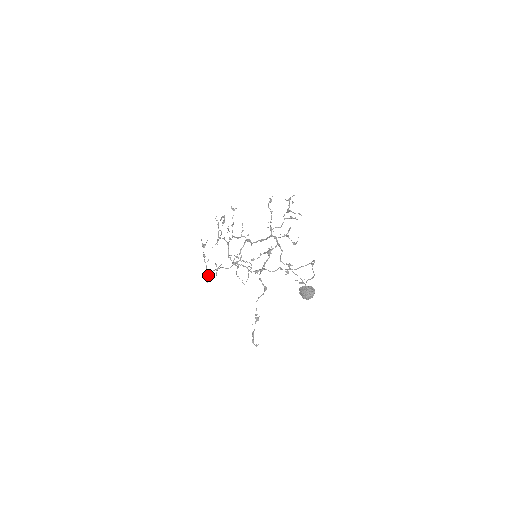
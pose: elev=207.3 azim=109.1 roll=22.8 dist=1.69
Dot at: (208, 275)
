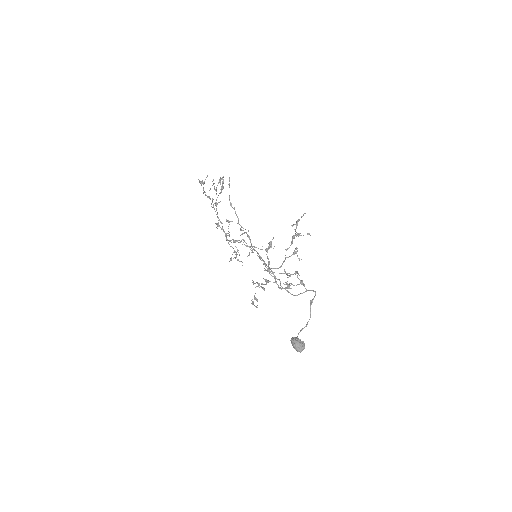
Dot at: (212, 198)
